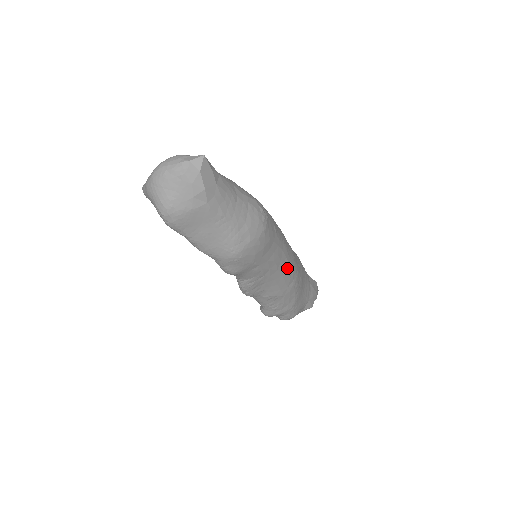
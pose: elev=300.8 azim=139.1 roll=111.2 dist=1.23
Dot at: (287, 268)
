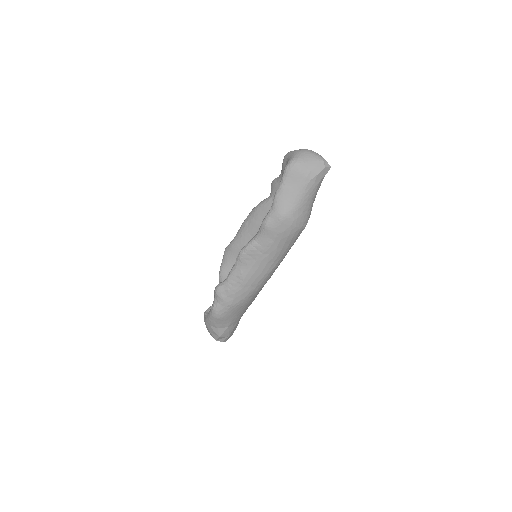
Dot at: (267, 273)
